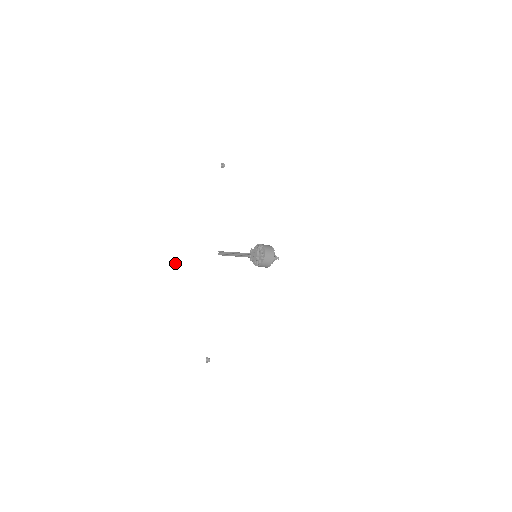
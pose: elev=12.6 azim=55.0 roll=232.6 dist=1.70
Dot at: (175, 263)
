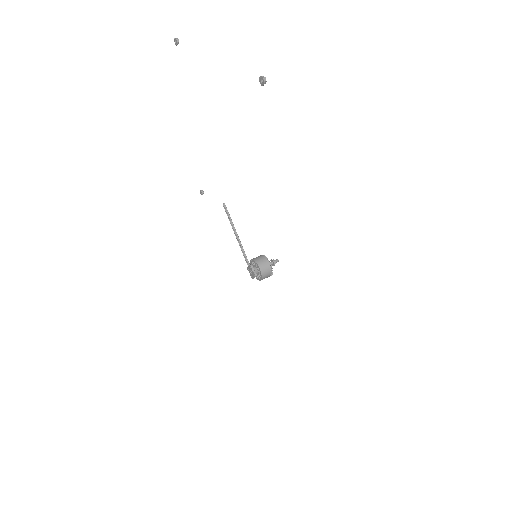
Dot at: (177, 43)
